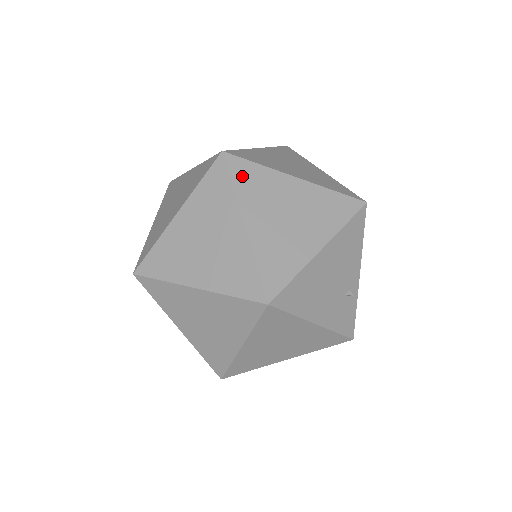
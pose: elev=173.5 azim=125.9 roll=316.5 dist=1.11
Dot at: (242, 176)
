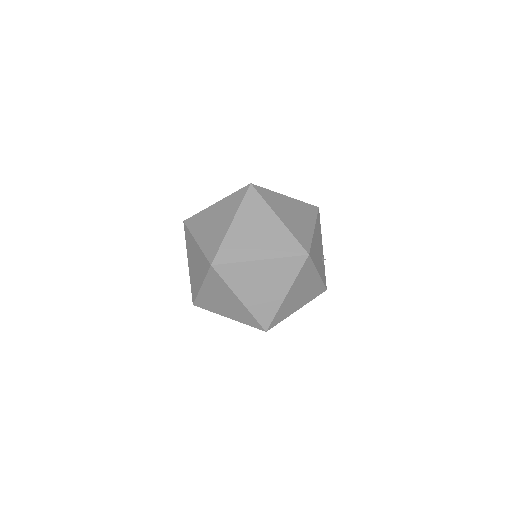
Dot at: (265, 195)
